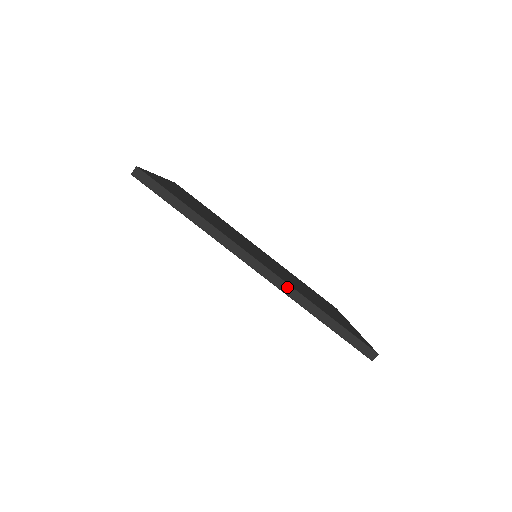
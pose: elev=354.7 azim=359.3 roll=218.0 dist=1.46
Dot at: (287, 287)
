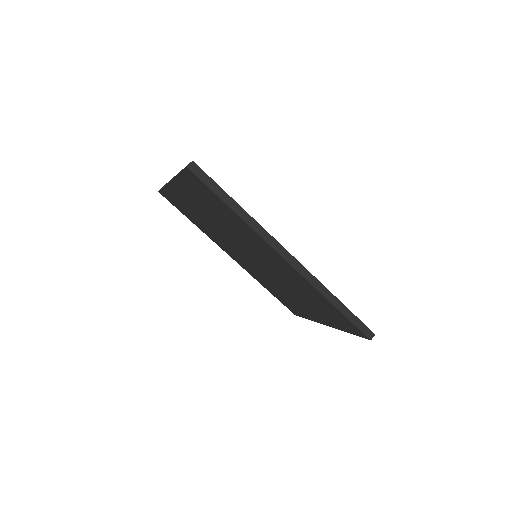
Dot at: (311, 277)
